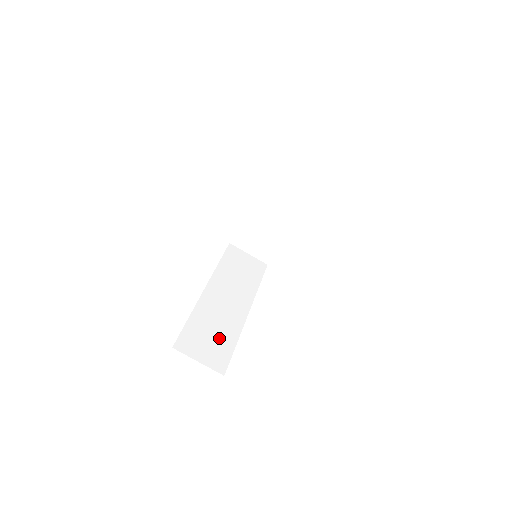
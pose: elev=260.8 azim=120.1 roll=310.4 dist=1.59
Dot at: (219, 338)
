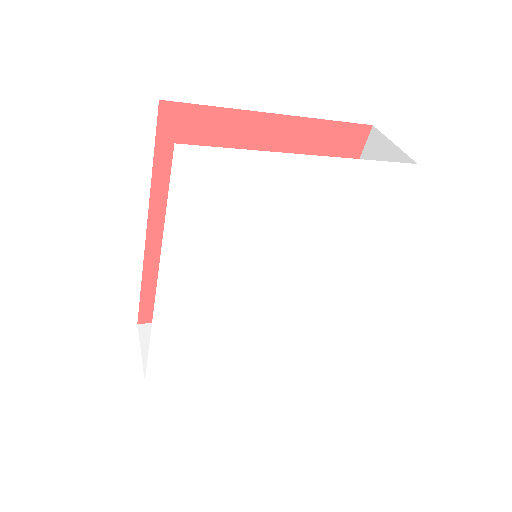
Dot at: occluded
